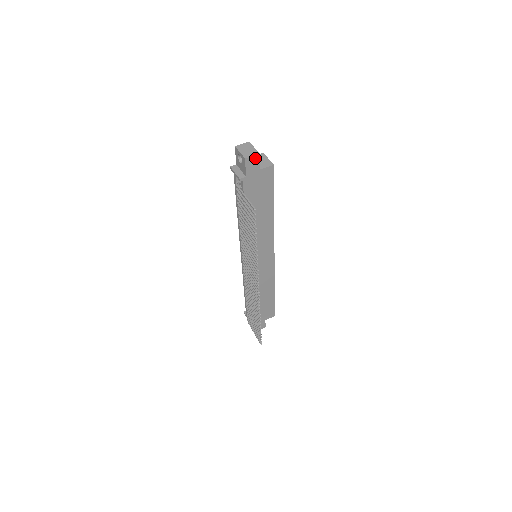
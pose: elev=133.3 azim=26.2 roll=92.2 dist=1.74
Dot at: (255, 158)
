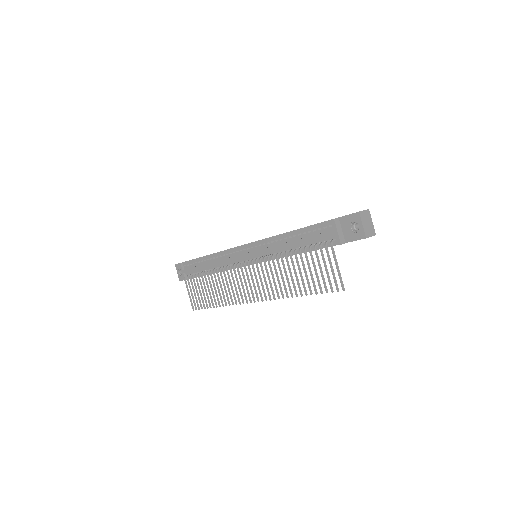
Dot at: (369, 236)
